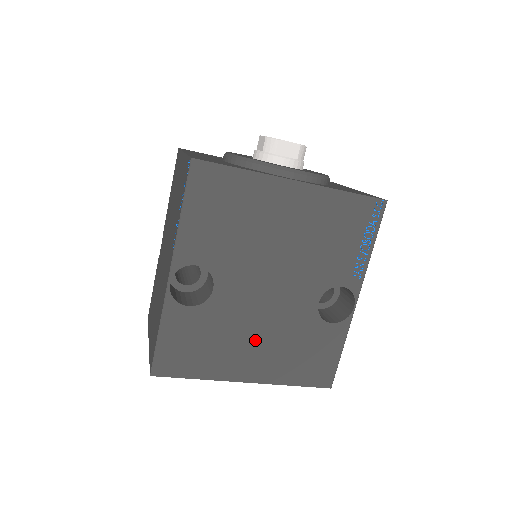
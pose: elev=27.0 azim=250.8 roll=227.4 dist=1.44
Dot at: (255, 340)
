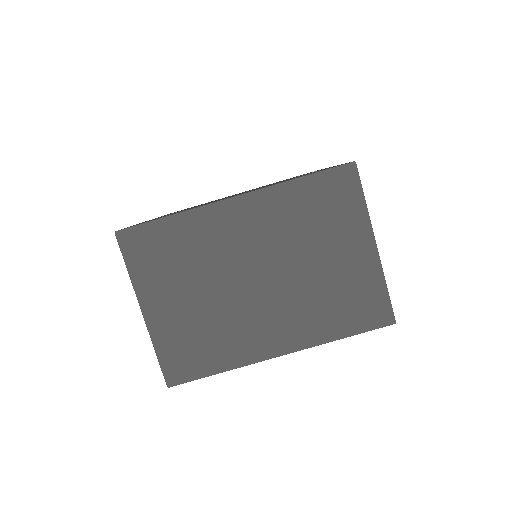
Dot at: occluded
